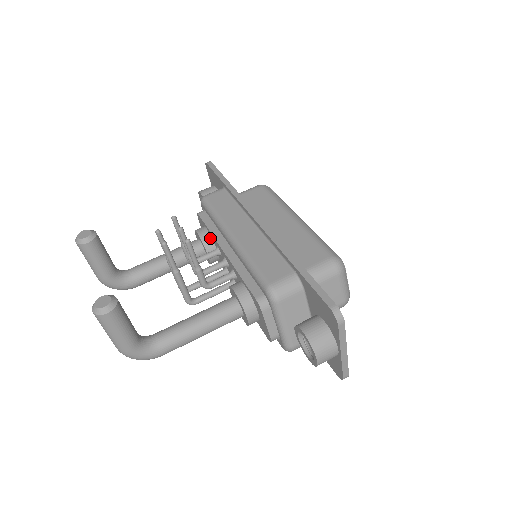
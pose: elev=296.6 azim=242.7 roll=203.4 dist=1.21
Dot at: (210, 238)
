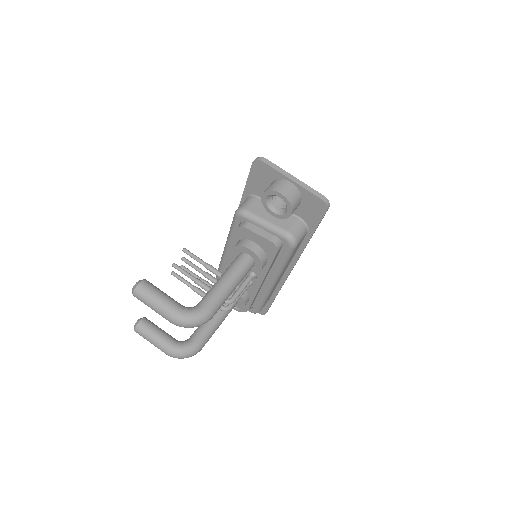
Dot at: occluded
